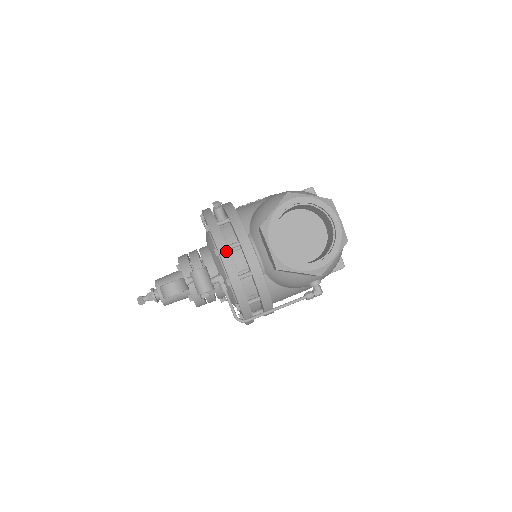
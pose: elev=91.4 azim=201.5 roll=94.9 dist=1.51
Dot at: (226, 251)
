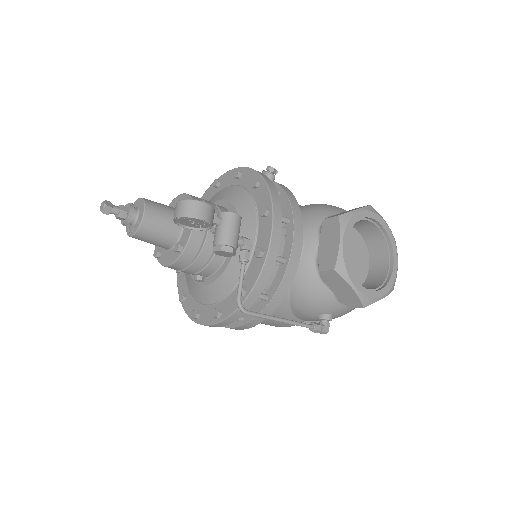
Dot at: (280, 217)
